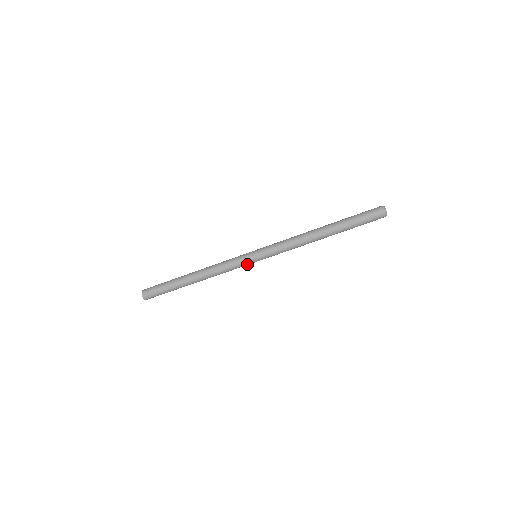
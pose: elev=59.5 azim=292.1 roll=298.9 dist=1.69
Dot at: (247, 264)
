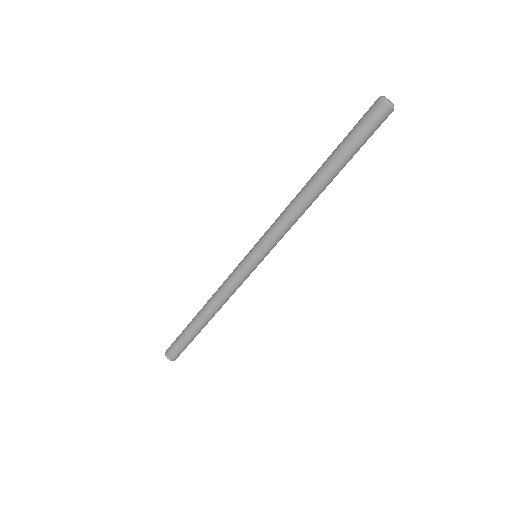
Dot at: (246, 269)
